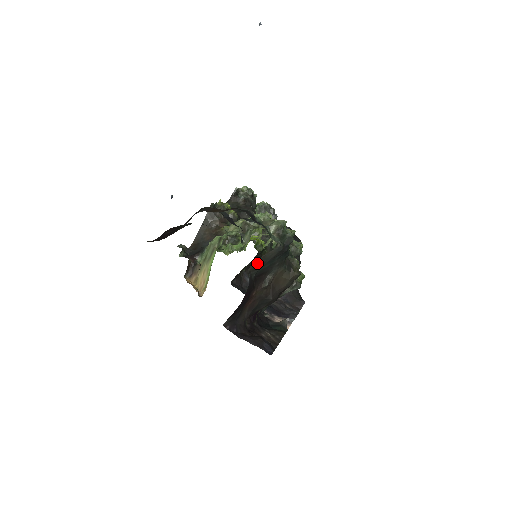
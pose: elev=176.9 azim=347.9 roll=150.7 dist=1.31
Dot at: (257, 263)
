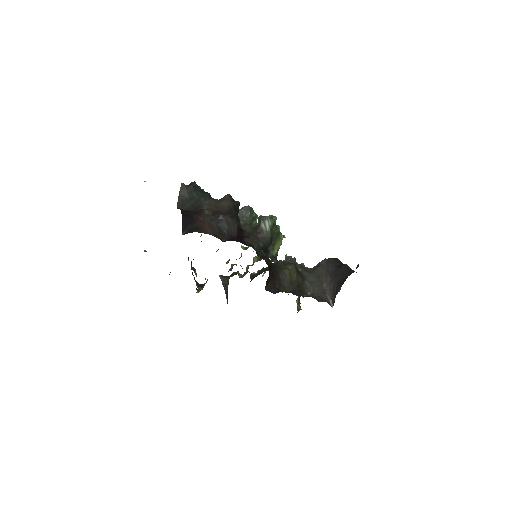
Dot at: (180, 203)
